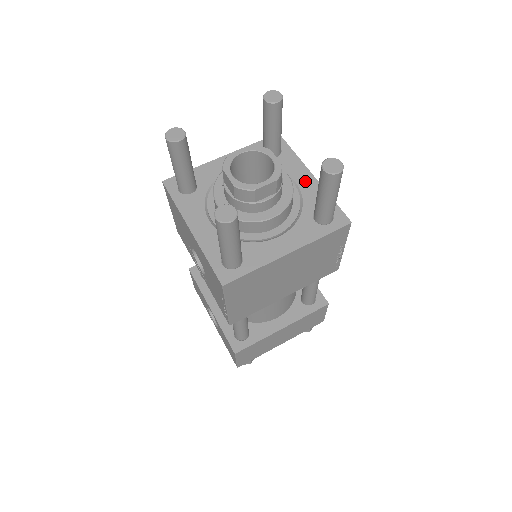
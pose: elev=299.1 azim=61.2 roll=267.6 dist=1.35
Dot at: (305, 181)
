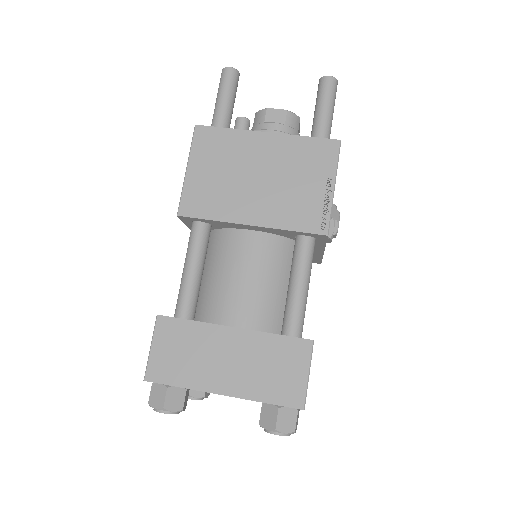
Dot at: occluded
